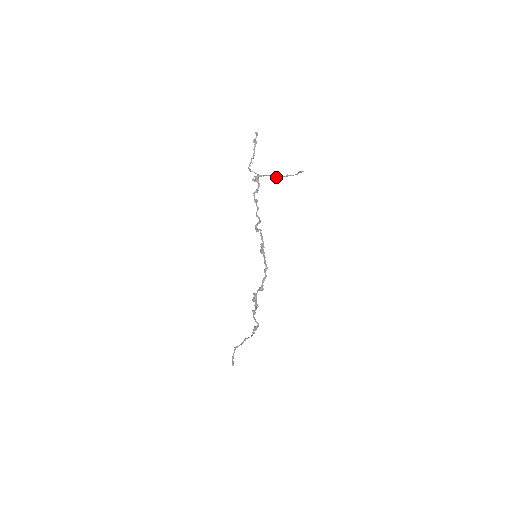
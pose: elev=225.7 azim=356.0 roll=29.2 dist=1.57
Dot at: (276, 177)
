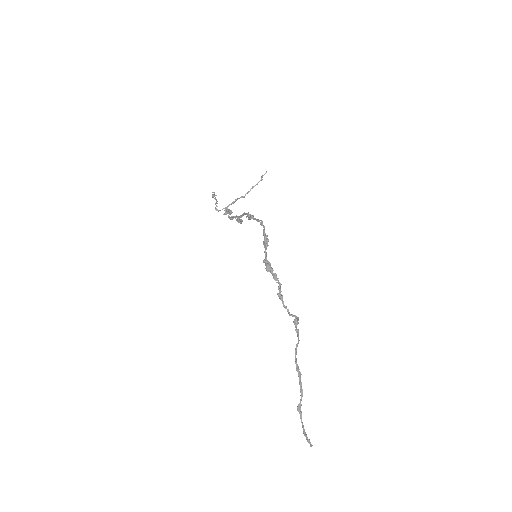
Dot at: (244, 196)
